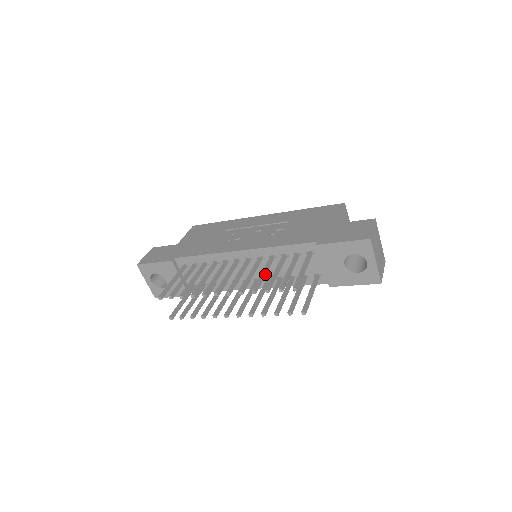
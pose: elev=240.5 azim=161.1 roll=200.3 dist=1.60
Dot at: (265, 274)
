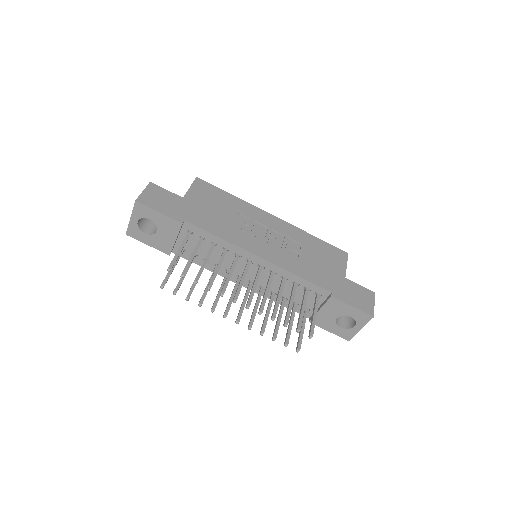
Dot at: occluded
